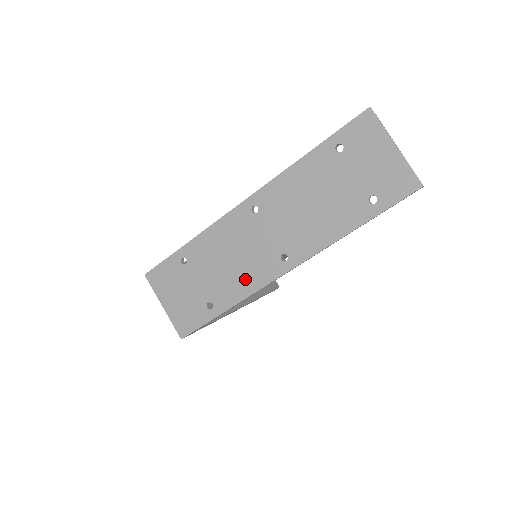
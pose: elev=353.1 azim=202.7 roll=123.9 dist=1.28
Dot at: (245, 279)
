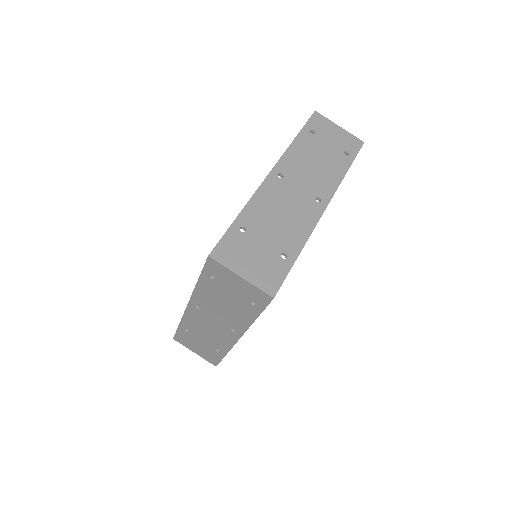
Dot at: (300, 224)
